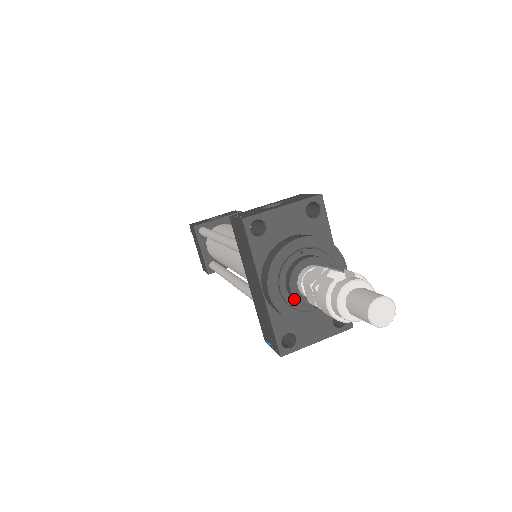
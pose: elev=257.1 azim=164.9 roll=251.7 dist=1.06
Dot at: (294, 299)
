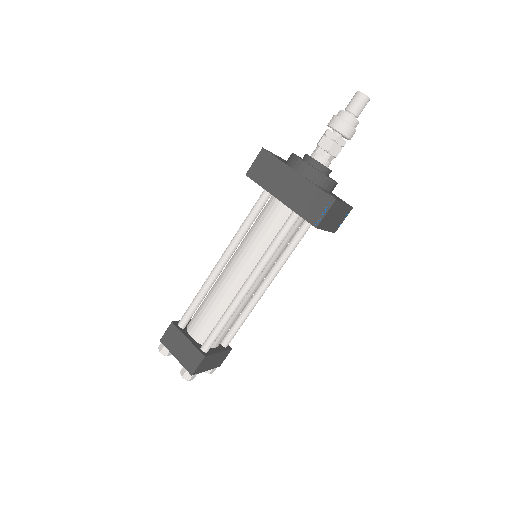
Dot at: (318, 165)
